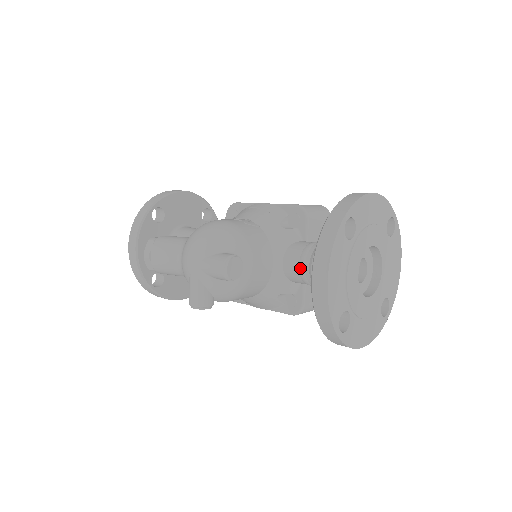
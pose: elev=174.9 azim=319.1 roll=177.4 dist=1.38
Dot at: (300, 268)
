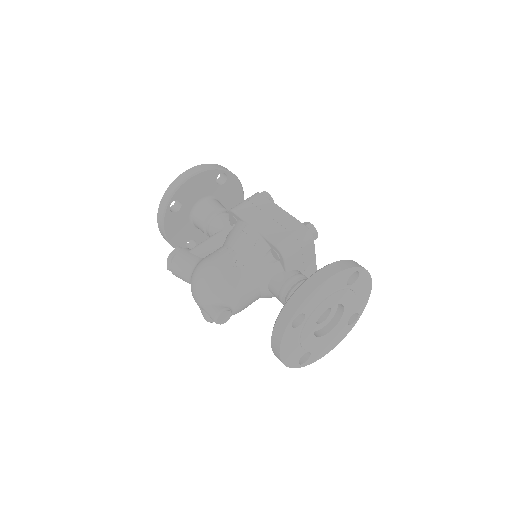
Dot at: (279, 300)
